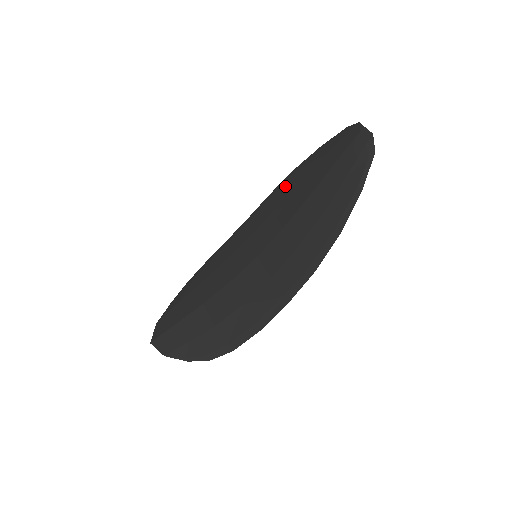
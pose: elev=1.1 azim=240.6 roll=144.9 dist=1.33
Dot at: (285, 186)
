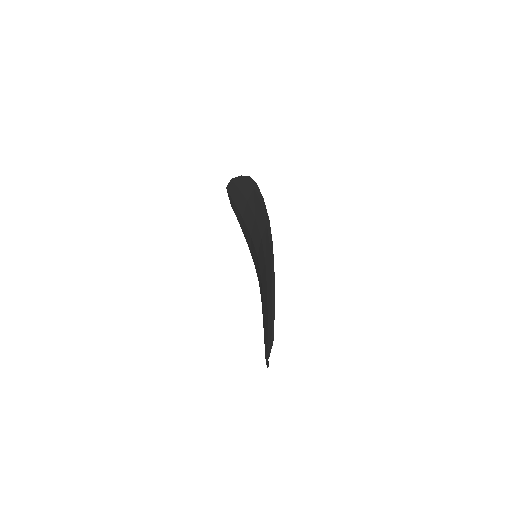
Dot at: (269, 271)
